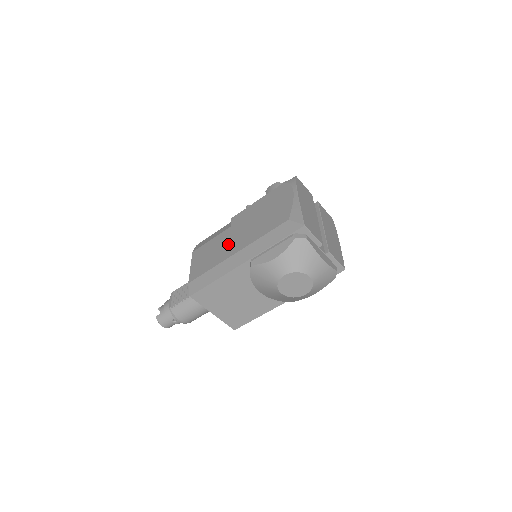
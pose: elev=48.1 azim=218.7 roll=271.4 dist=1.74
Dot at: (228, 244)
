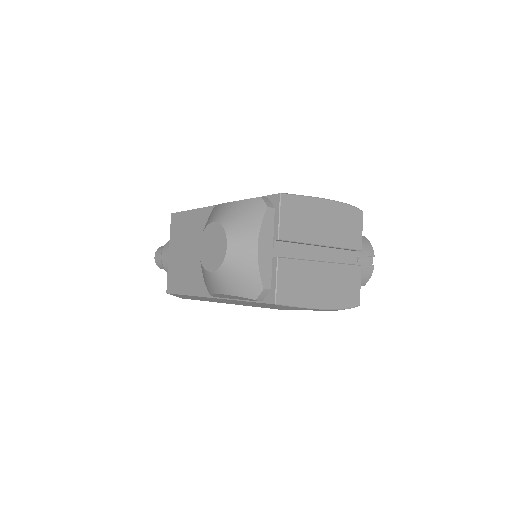
Dot at: occluded
